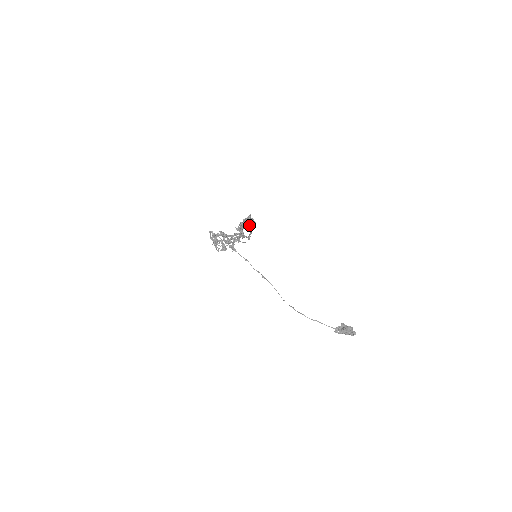
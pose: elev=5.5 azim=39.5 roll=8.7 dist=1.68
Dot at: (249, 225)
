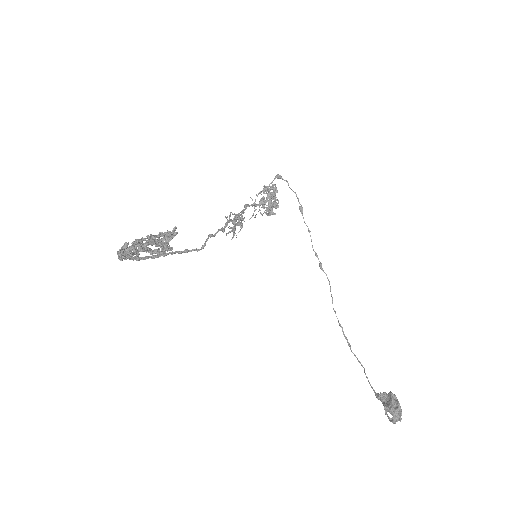
Dot at: (120, 260)
